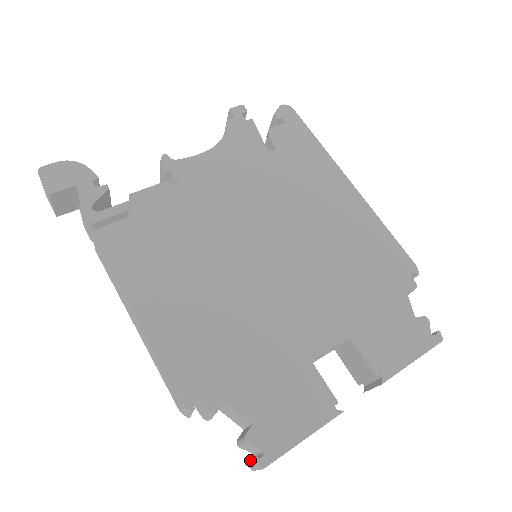
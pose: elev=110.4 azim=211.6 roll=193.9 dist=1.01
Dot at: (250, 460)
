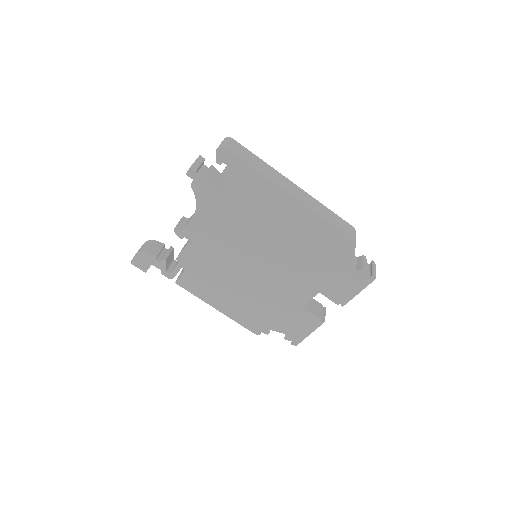
Dot at: occluded
